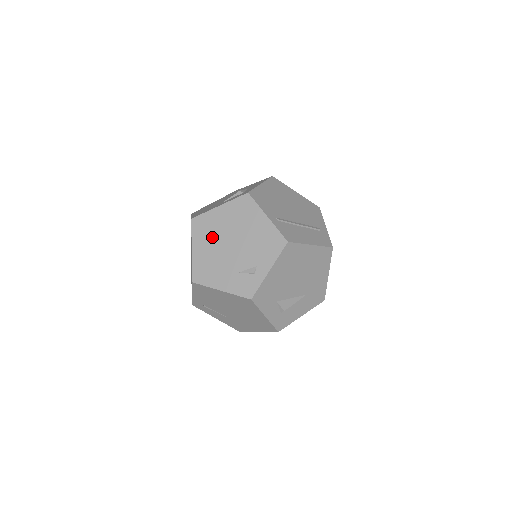
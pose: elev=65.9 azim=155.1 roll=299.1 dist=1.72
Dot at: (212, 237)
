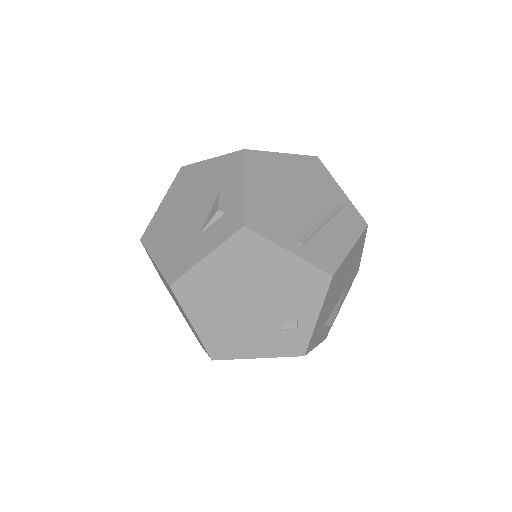
Dot at: (215, 301)
